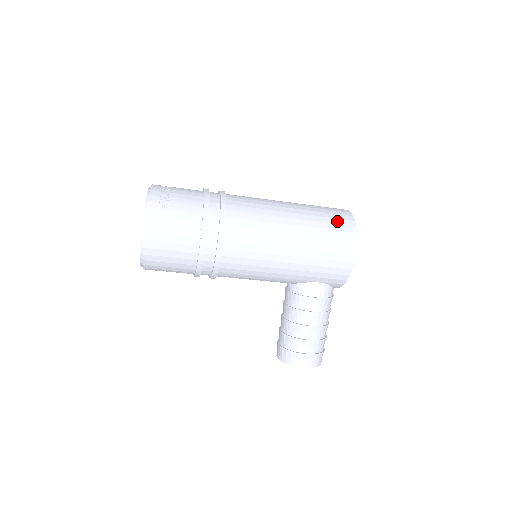
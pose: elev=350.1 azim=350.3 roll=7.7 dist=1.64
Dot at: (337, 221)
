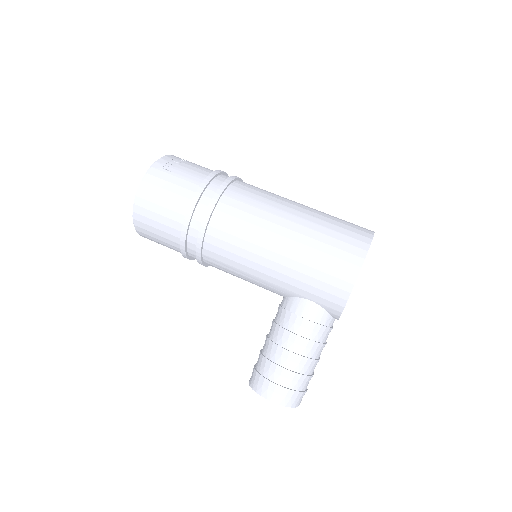
Dot at: (349, 233)
